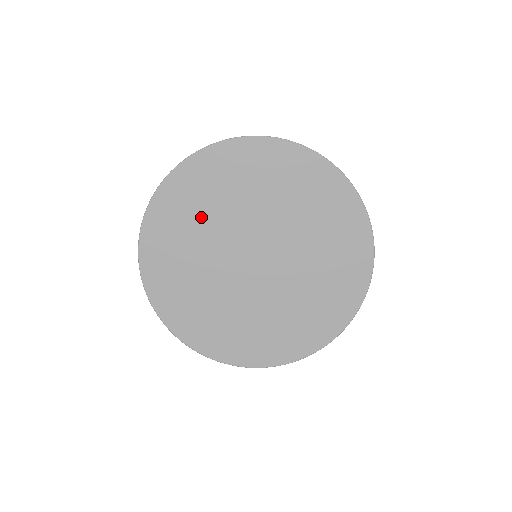
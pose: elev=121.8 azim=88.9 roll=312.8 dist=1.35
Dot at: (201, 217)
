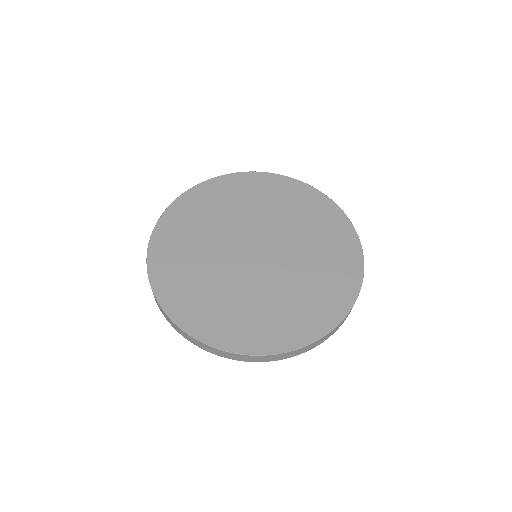
Dot at: (253, 203)
